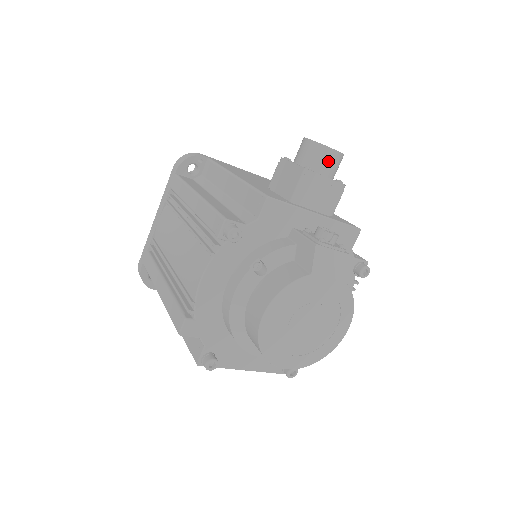
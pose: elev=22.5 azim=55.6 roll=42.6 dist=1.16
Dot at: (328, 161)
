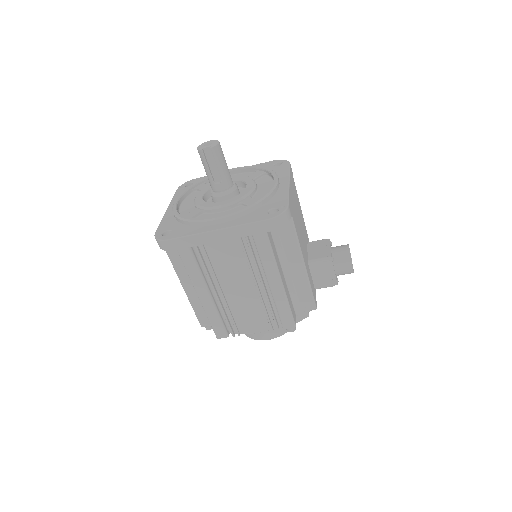
Dot at: occluded
